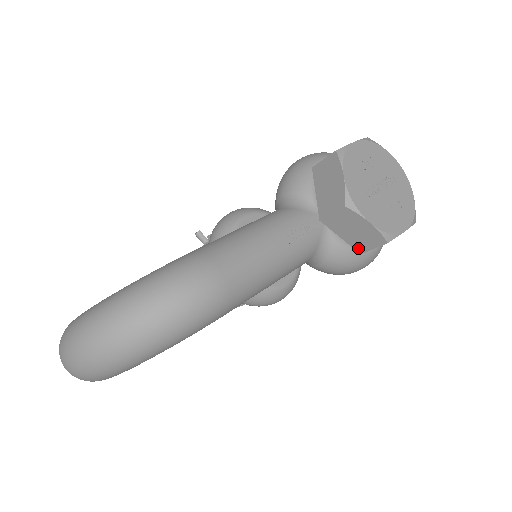
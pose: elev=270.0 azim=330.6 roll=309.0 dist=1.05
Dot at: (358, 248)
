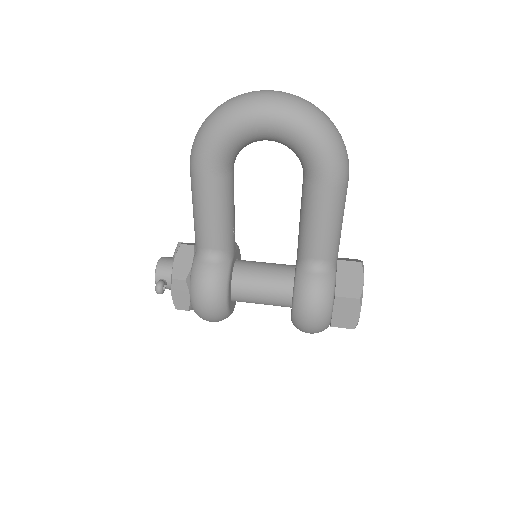
Dot at: (338, 291)
